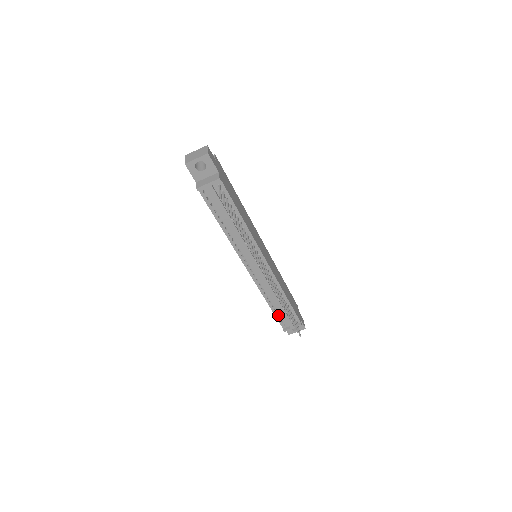
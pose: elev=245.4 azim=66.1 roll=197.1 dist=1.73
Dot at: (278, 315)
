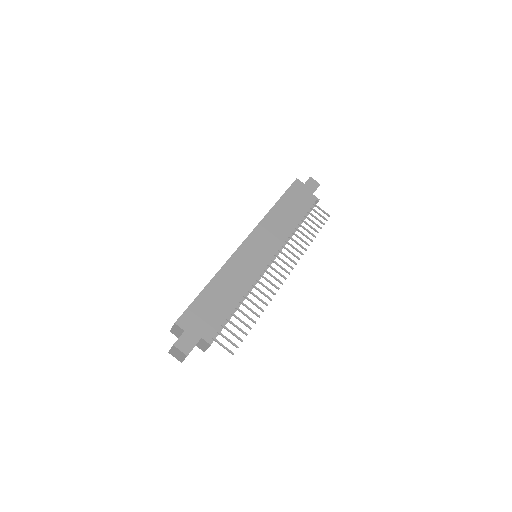
Dot at: occluded
